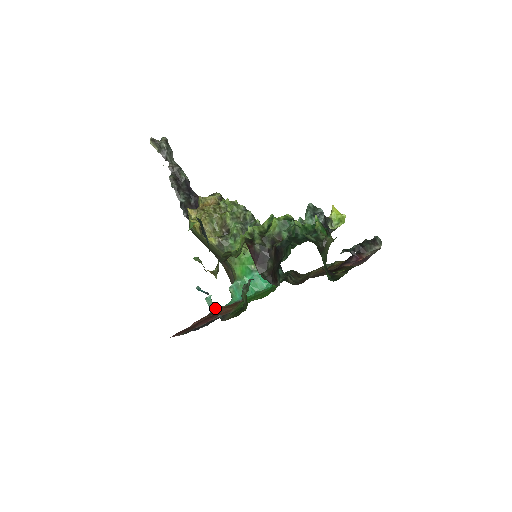
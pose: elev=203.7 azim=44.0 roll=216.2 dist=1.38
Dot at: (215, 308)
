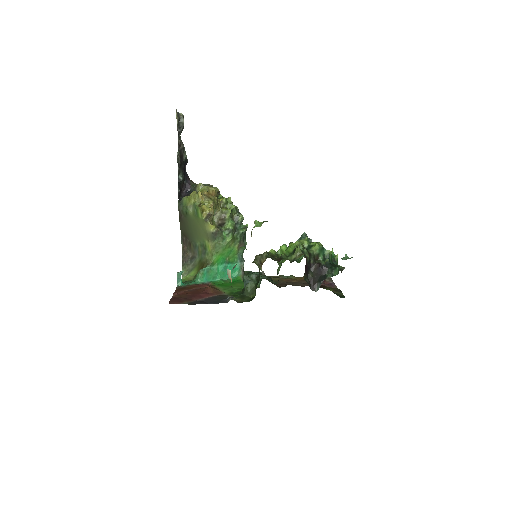
Dot at: (182, 283)
